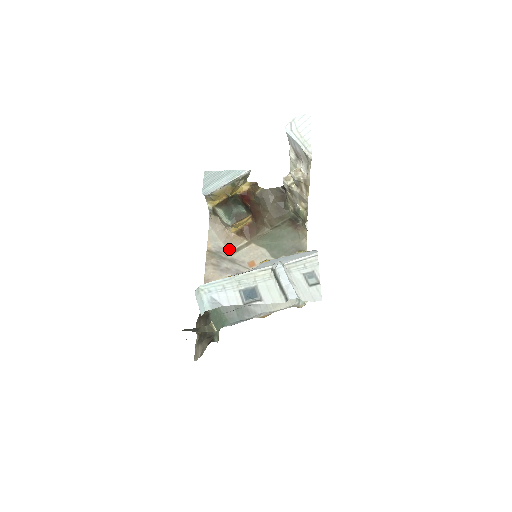
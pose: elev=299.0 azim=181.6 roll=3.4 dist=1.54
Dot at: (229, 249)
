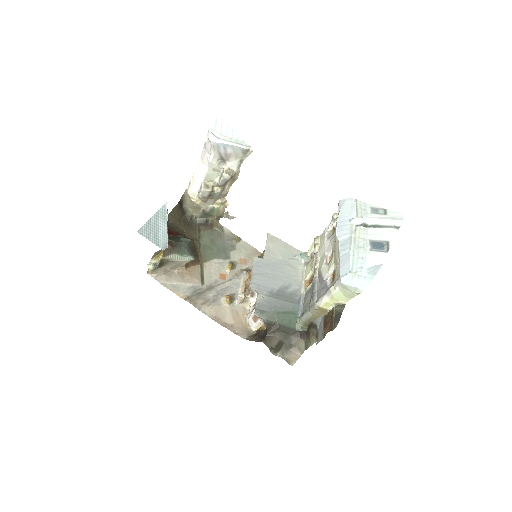
Dot at: (198, 282)
